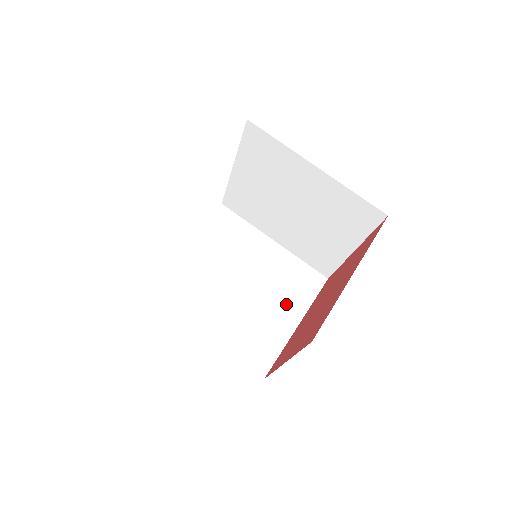
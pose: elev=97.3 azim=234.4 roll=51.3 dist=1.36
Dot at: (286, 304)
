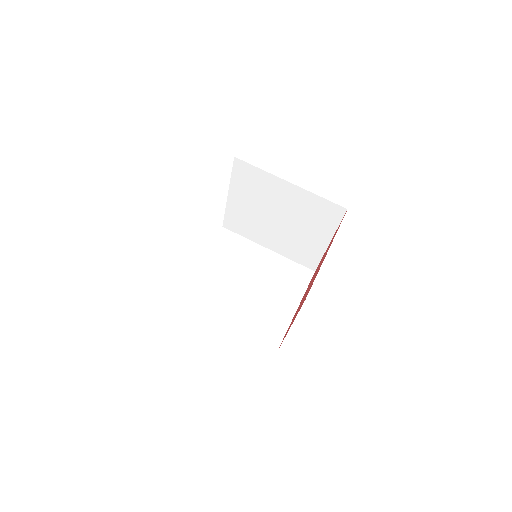
Dot at: (285, 295)
